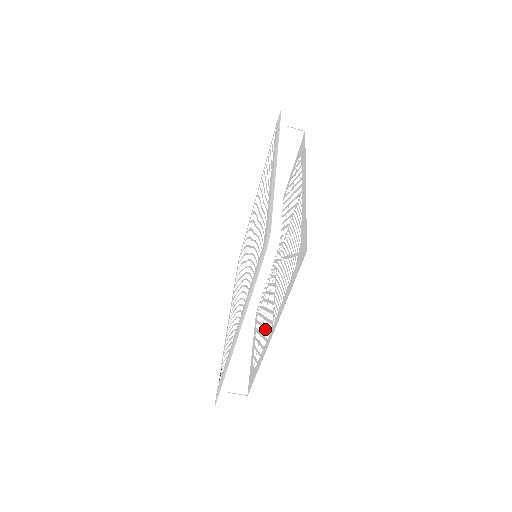
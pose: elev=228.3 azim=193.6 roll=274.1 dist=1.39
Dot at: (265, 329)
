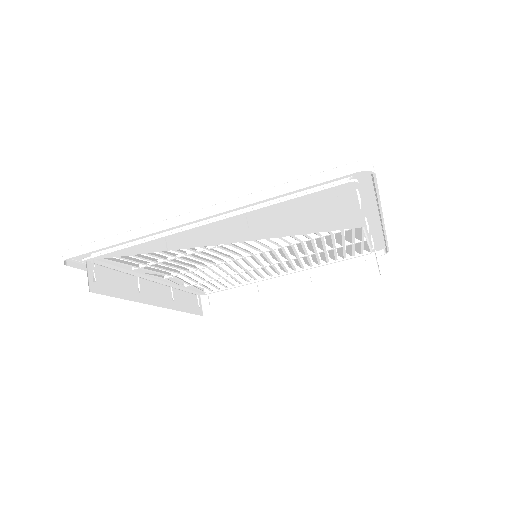
Dot at: occluded
